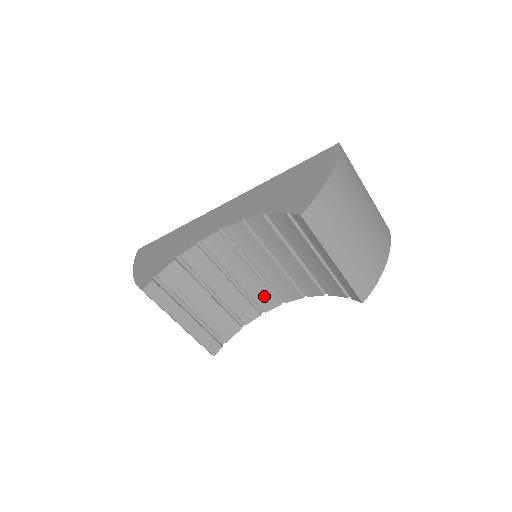
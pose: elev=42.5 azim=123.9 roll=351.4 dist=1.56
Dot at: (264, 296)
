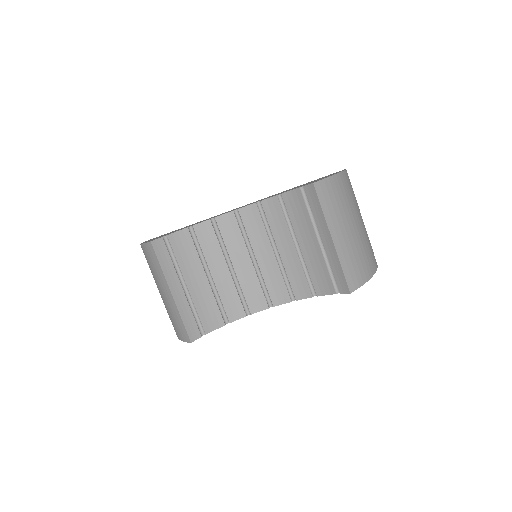
Dot at: (255, 294)
